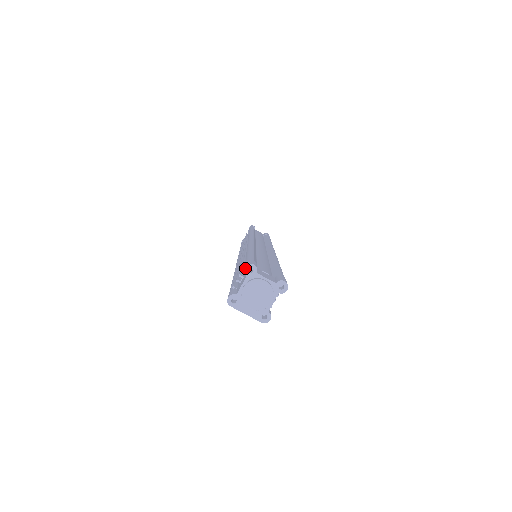
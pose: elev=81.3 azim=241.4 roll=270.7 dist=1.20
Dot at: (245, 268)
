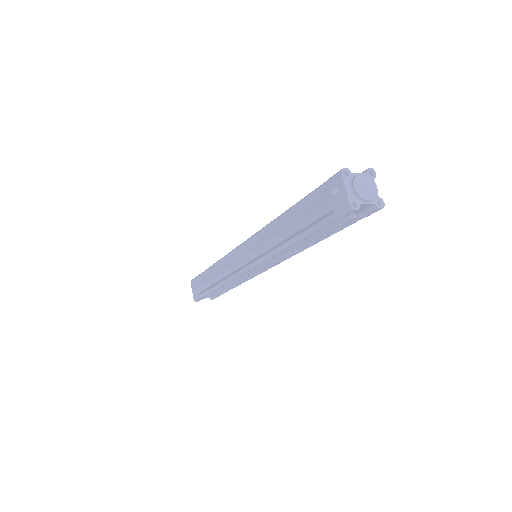
Dot at: (370, 168)
